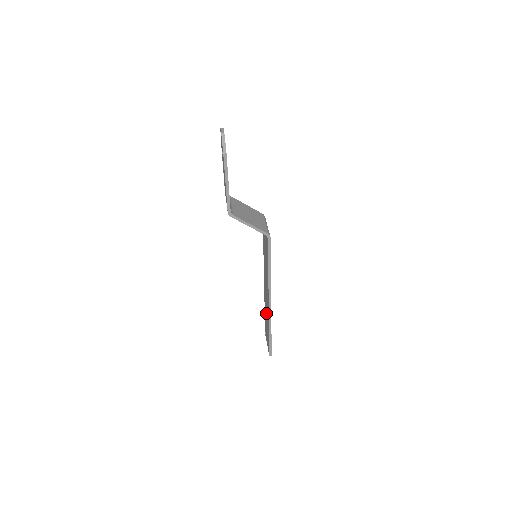
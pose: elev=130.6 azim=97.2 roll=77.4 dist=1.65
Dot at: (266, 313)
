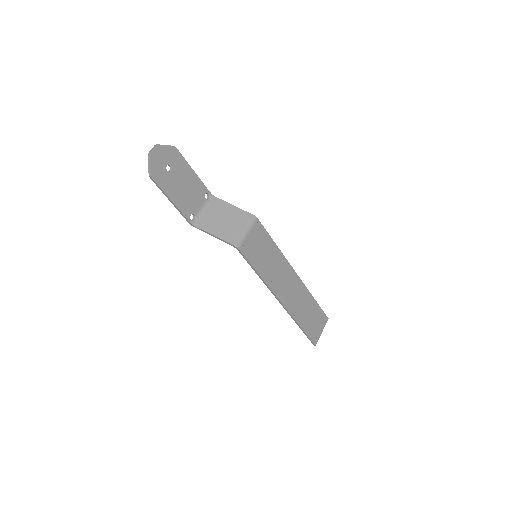
Dot at: (302, 305)
